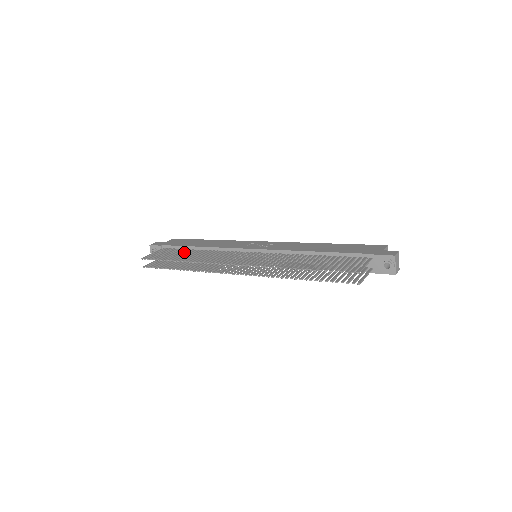
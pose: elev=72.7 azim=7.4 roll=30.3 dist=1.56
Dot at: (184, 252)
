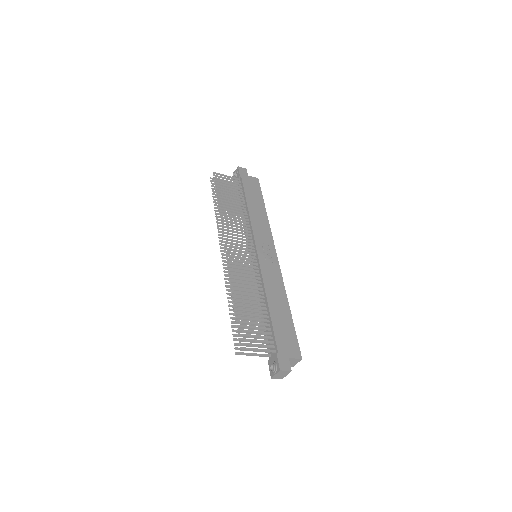
Dot at: (236, 198)
